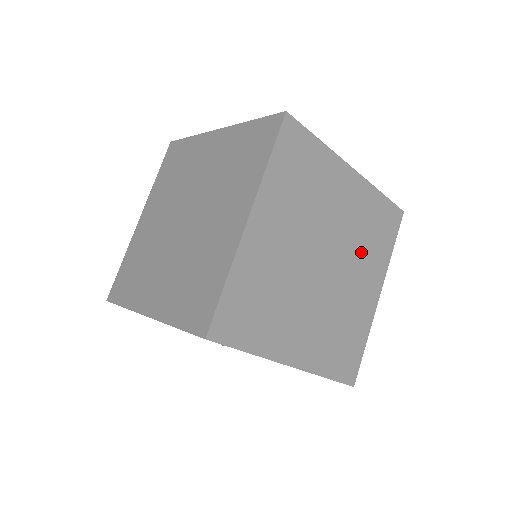
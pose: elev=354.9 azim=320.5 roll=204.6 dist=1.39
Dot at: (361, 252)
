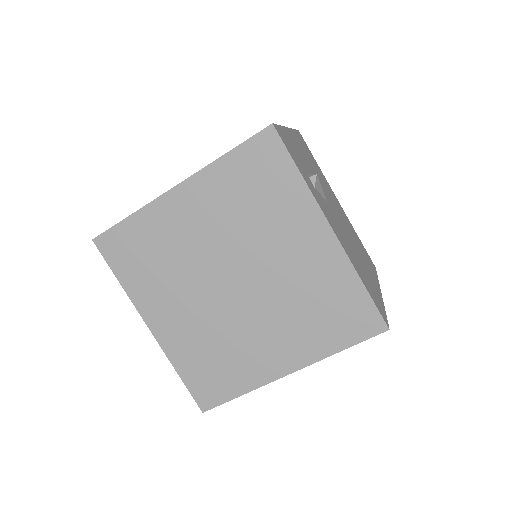
Dot at: (290, 313)
